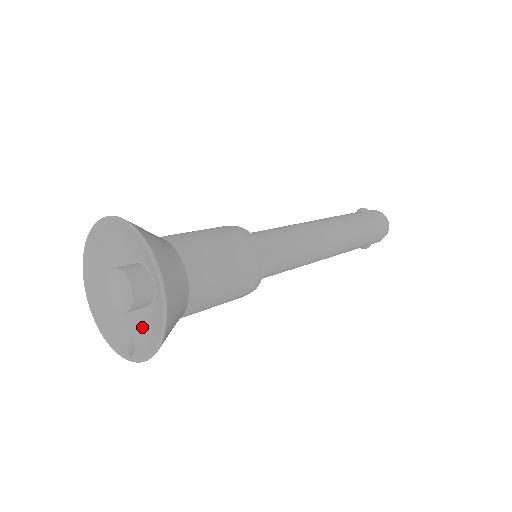
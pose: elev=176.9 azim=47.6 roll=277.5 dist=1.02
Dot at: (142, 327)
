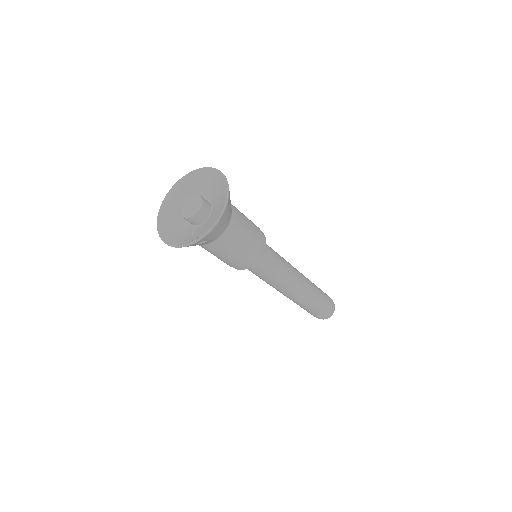
Dot at: (202, 228)
